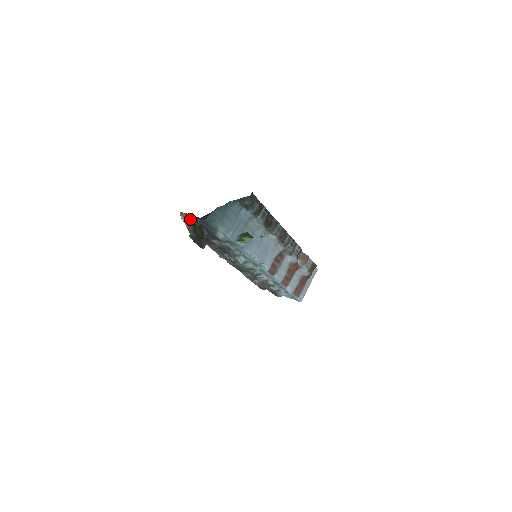
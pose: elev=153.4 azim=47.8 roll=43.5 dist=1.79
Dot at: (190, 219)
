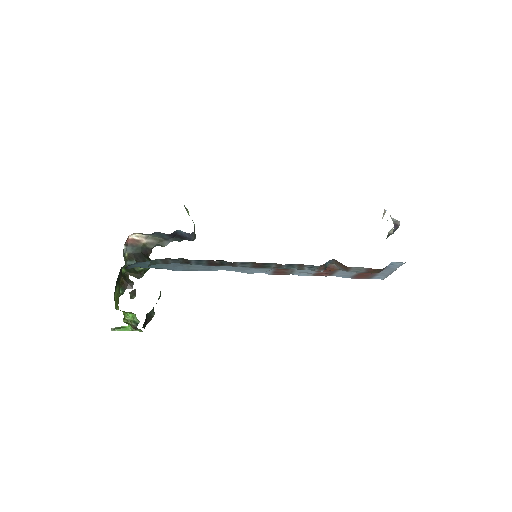
Dot at: (149, 234)
